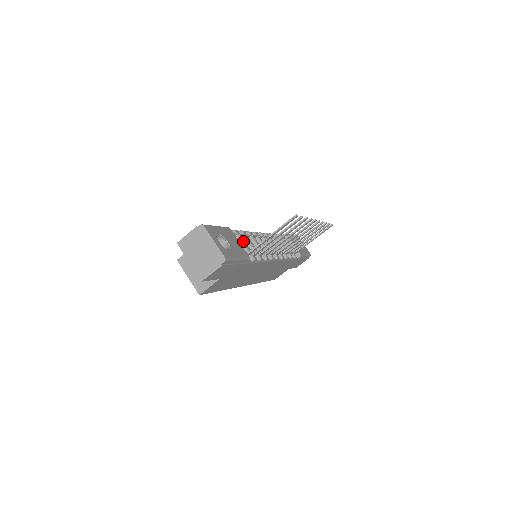
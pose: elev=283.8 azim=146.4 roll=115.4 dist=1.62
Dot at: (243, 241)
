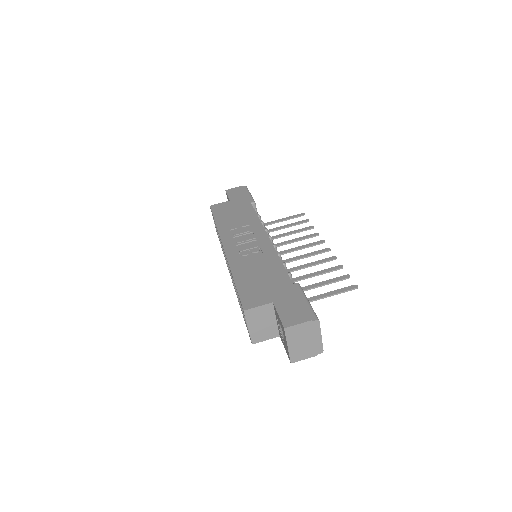
Dot at: occluded
